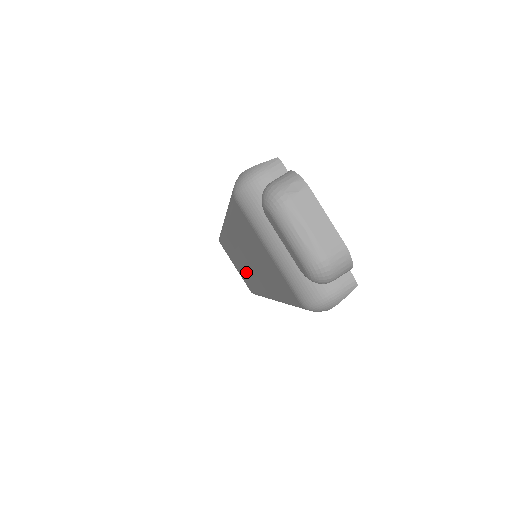
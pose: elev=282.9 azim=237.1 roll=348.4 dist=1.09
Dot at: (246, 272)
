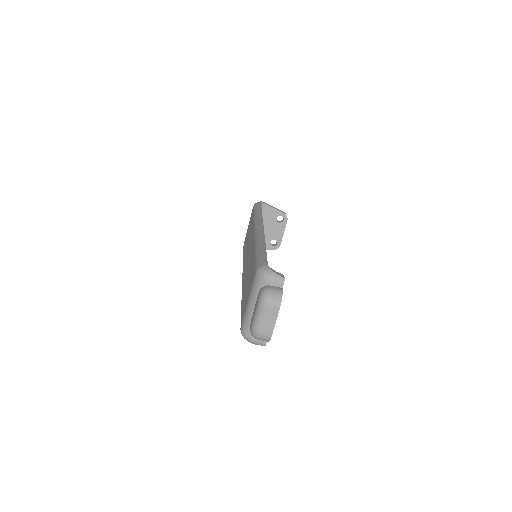
Dot at: occluded
